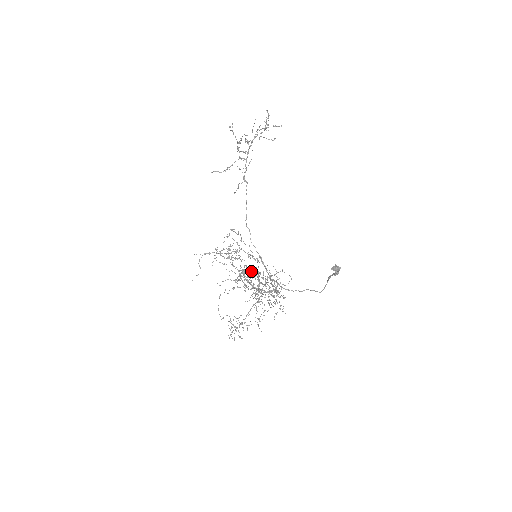
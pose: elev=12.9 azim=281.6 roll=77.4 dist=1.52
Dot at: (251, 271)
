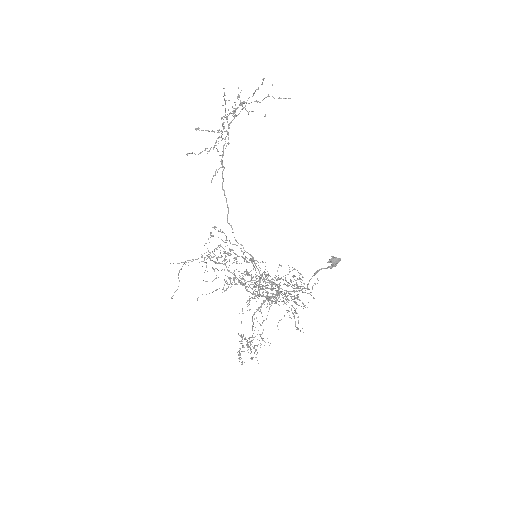
Dot at: occluded
